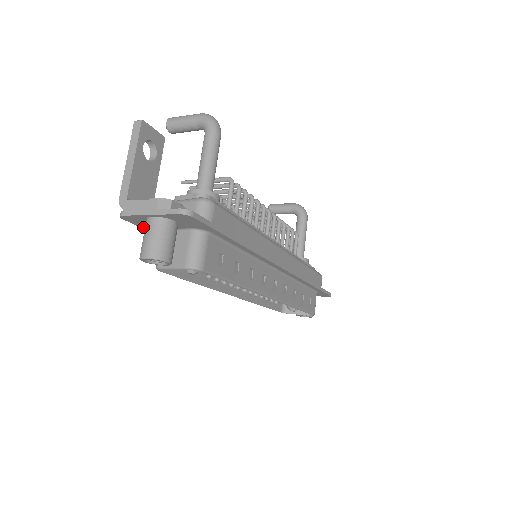
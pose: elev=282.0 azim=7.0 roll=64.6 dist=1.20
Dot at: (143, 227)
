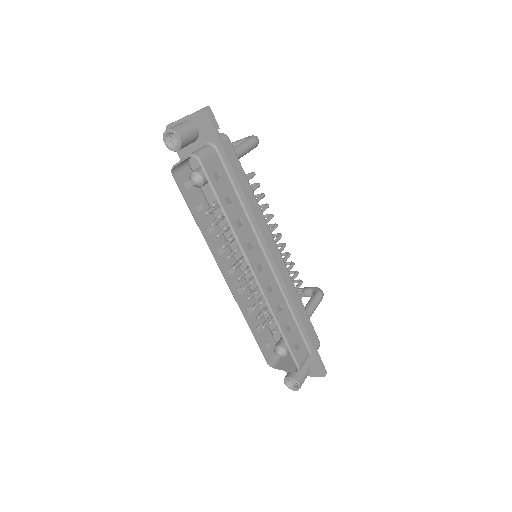
Dot at: occluded
